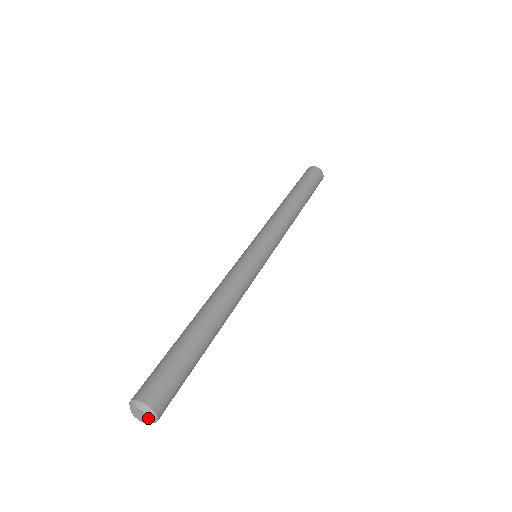
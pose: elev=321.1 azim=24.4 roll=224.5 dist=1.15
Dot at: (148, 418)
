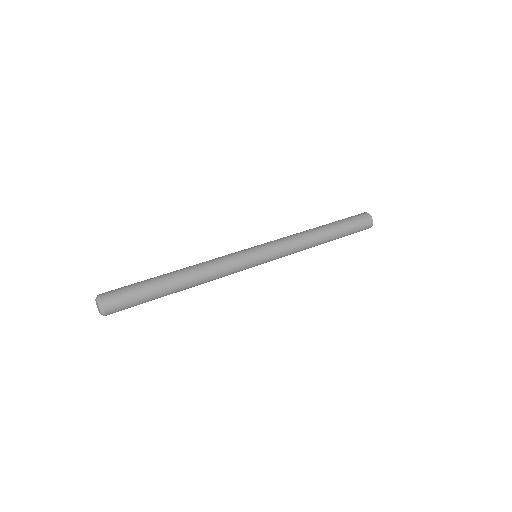
Dot at: (100, 312)
